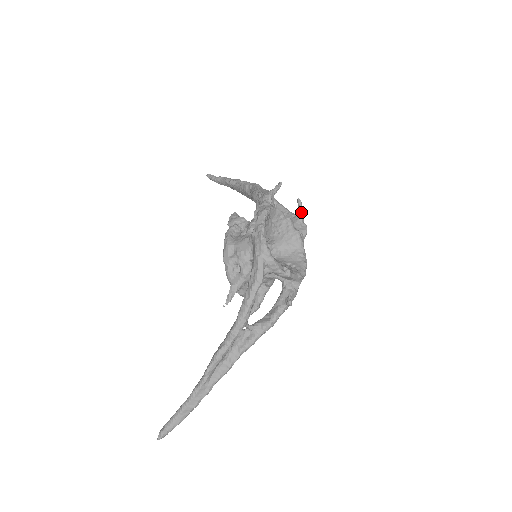
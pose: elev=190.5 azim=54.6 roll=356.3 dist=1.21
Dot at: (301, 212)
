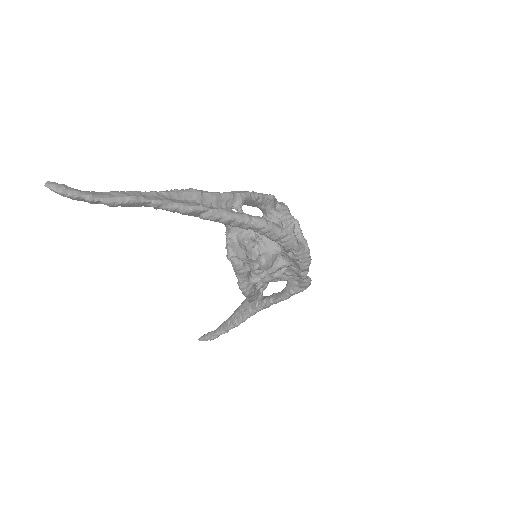
Dot at: occluded
